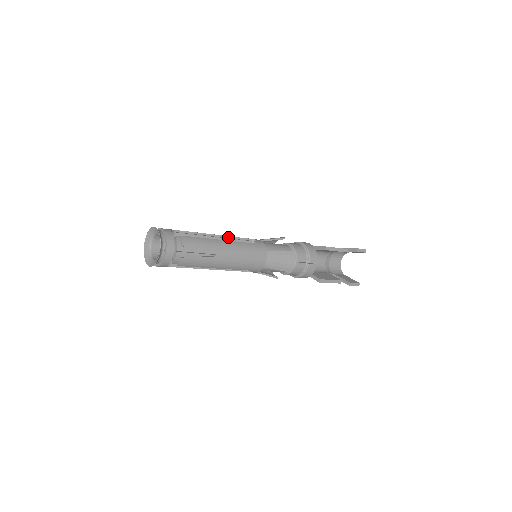
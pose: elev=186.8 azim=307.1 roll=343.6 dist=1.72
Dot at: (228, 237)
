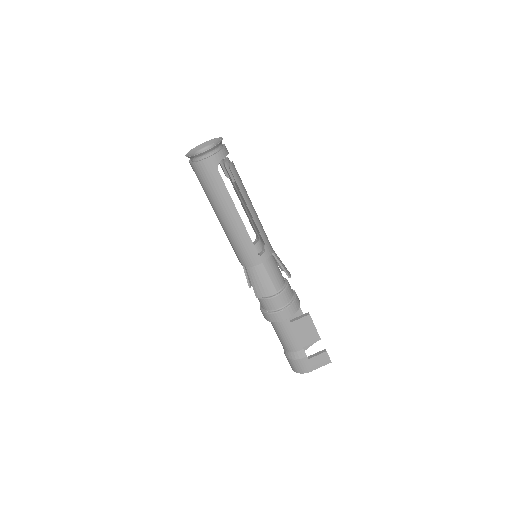
Dot at: occluded
